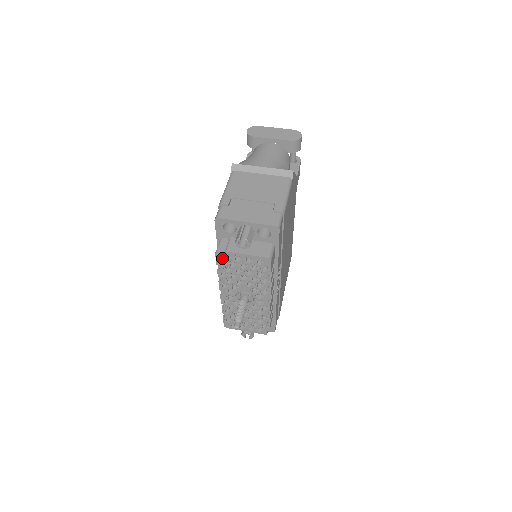
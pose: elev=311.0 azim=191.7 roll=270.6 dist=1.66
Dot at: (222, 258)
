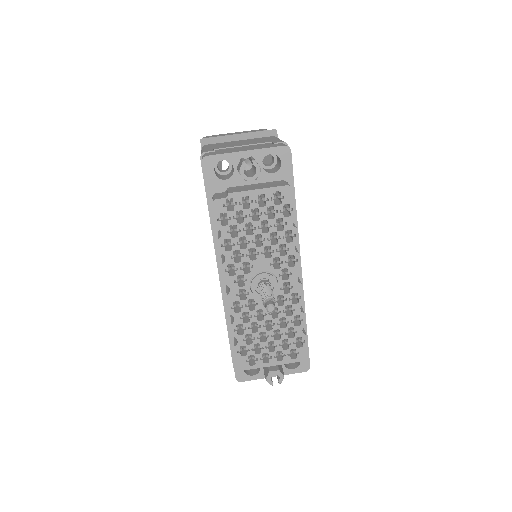
Dot at: (223, 210)
